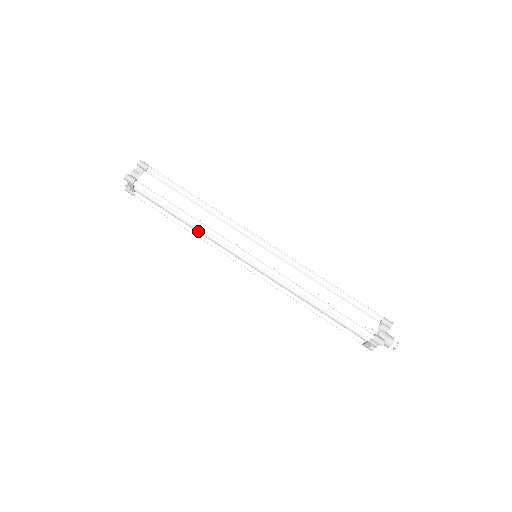
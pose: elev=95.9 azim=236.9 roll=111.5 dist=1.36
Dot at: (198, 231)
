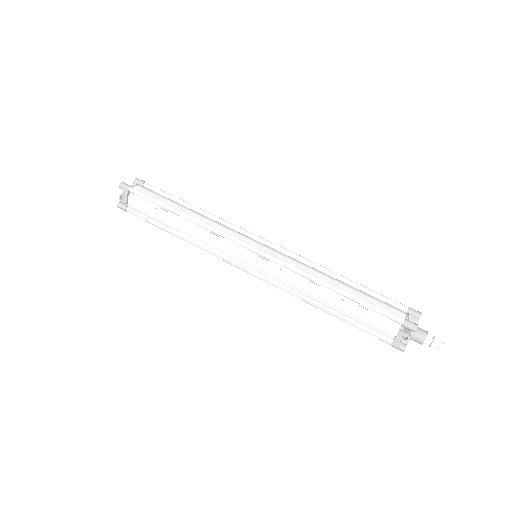
Dot at: (193, 232)
